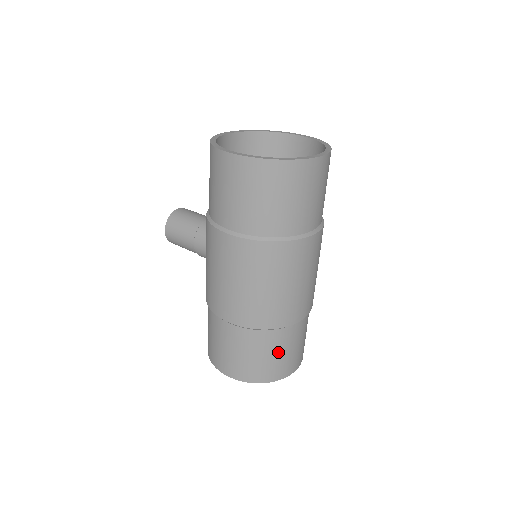
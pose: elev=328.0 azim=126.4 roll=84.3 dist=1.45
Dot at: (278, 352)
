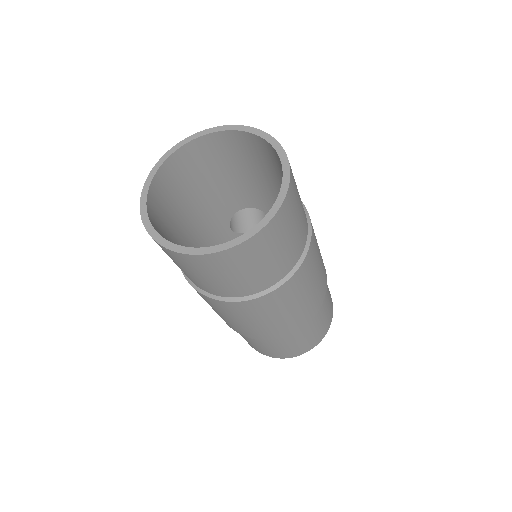
Dot at: (258, 345)
